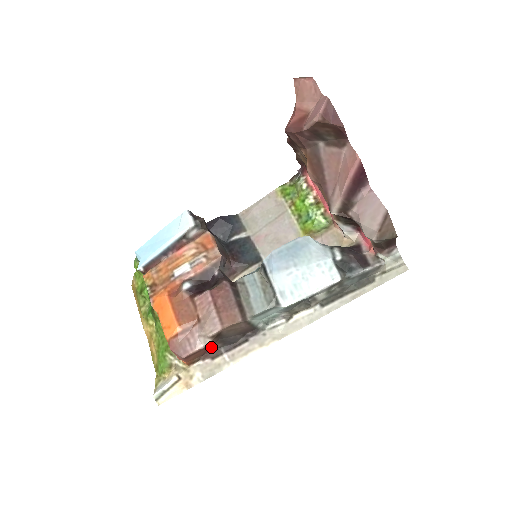
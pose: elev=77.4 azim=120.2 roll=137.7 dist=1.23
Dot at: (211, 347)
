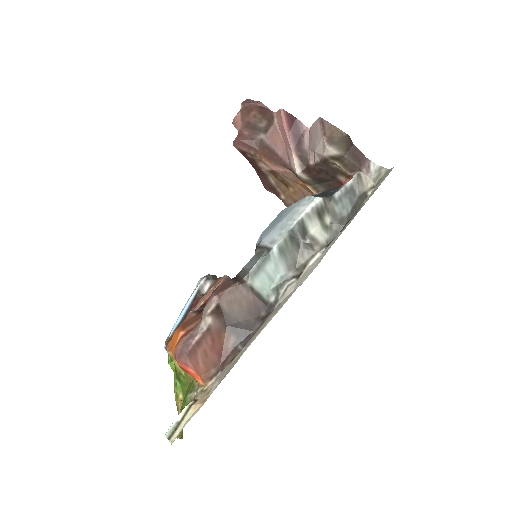
Dot at: (224, 345)
